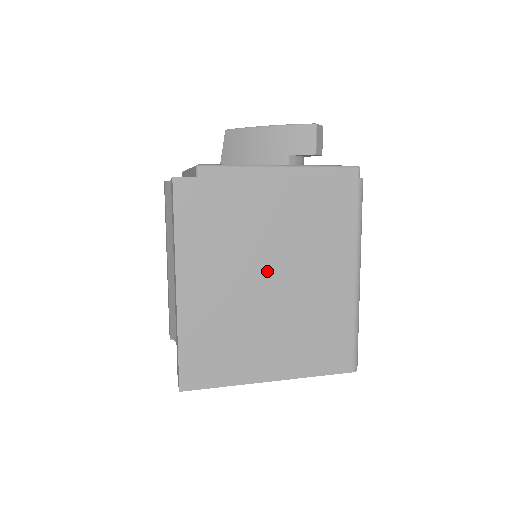
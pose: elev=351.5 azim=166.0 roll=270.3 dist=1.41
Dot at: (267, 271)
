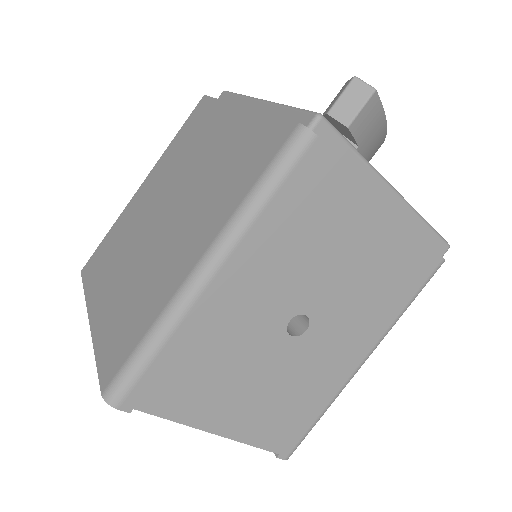
Dot at: (171, 202)
